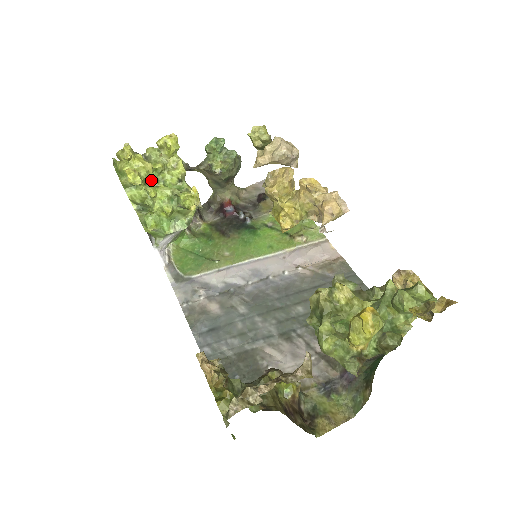
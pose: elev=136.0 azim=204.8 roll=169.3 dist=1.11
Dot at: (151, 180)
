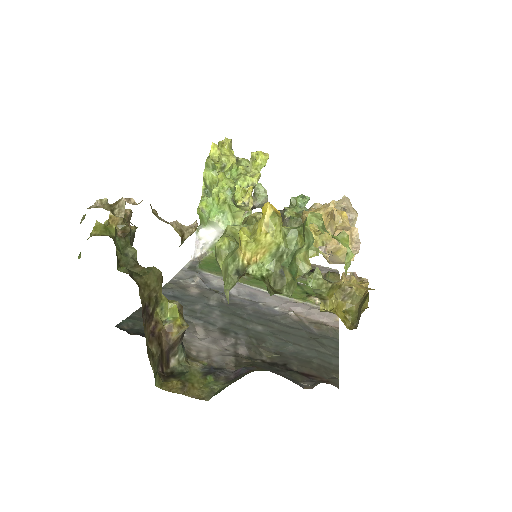
Dot at: (228, 172)
